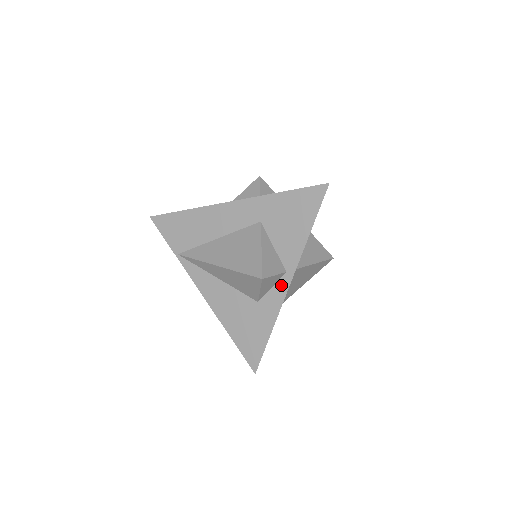
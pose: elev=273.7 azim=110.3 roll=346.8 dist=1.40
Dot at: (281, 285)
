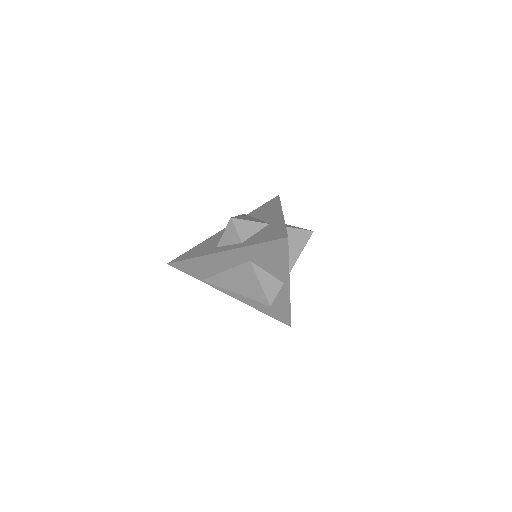
Dot at: (284, 289)
